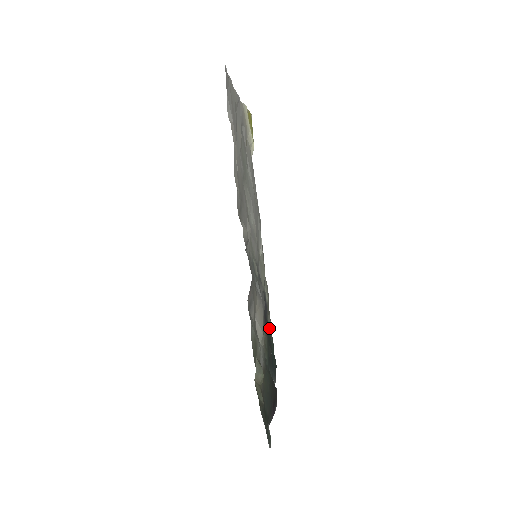
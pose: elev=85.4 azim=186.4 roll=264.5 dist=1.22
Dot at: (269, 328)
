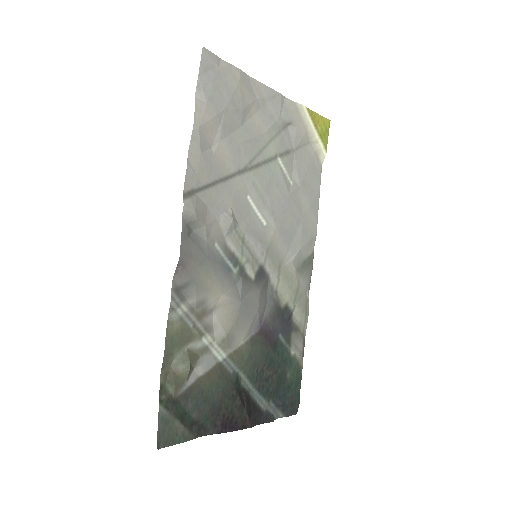
Dot at: (292, 352)
